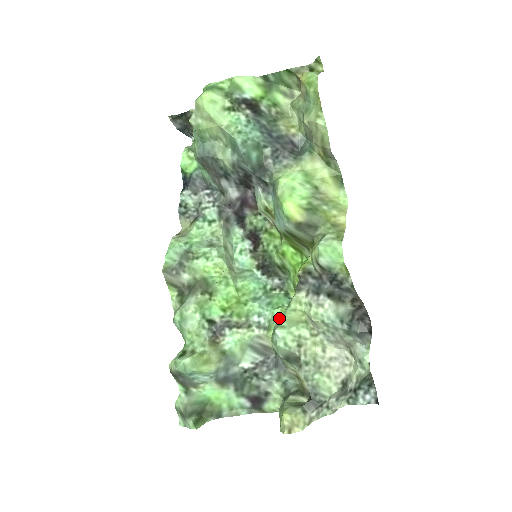
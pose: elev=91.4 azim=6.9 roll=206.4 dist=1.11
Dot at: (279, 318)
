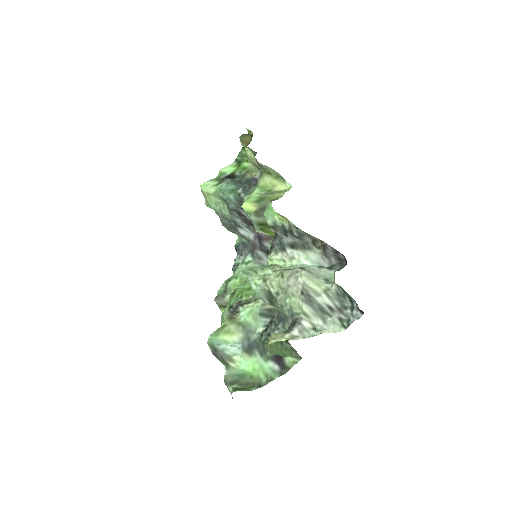
Dot at: occluded
